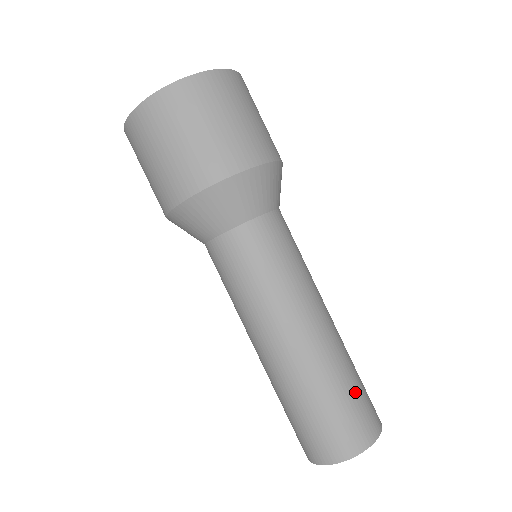
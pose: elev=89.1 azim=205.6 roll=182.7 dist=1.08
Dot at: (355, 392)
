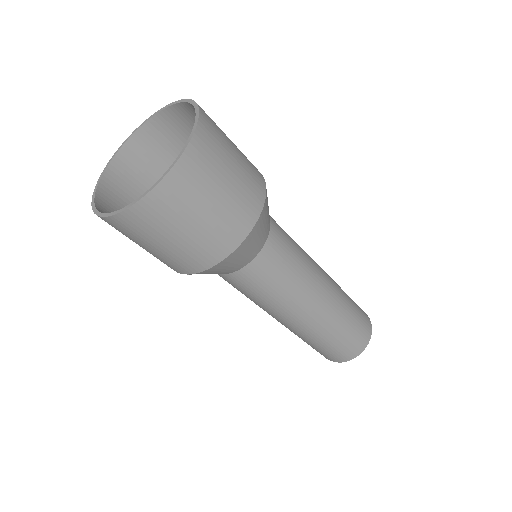
Dot at: (355, 307)
